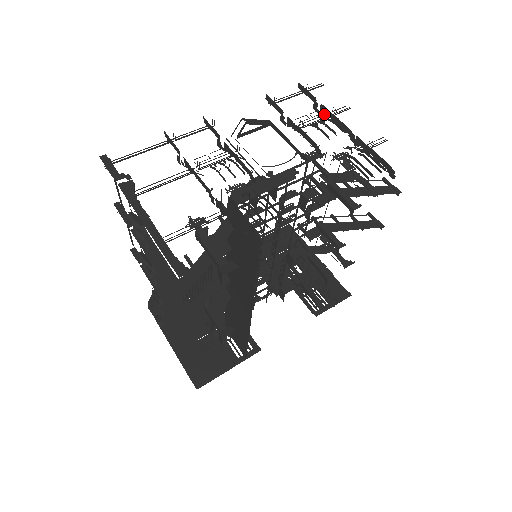
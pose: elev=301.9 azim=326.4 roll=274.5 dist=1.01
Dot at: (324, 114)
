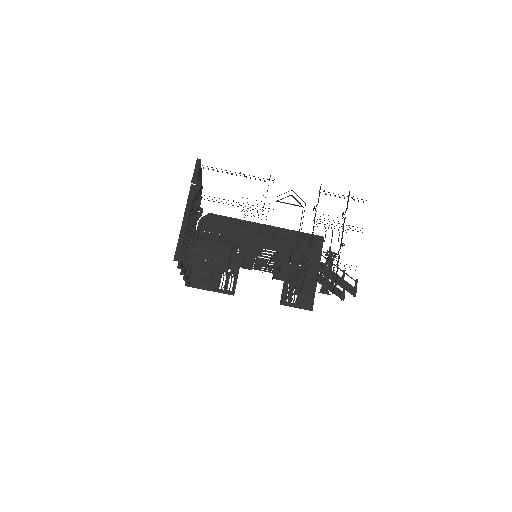
Dot at: (342, 224)
